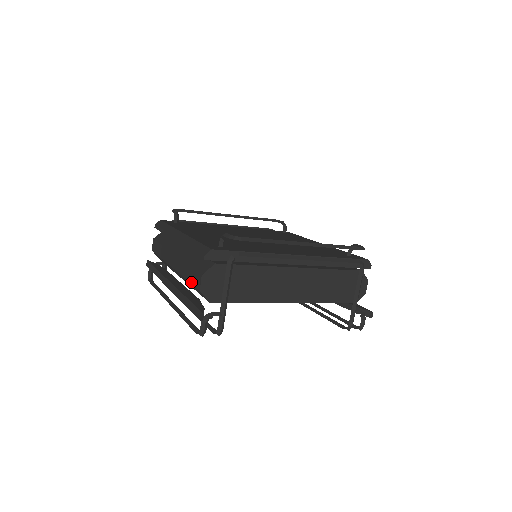
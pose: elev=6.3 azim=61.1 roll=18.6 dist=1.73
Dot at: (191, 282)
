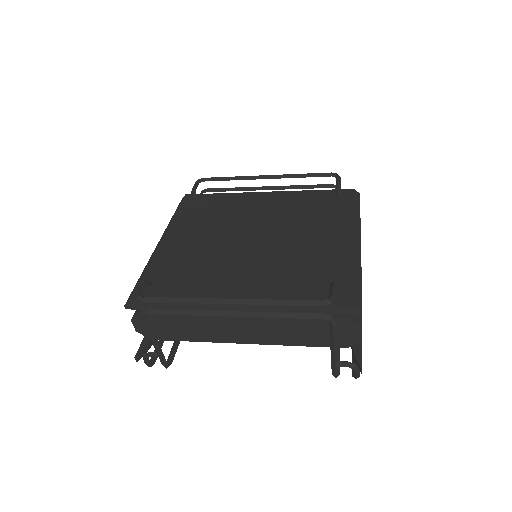
Dot at: occluded
